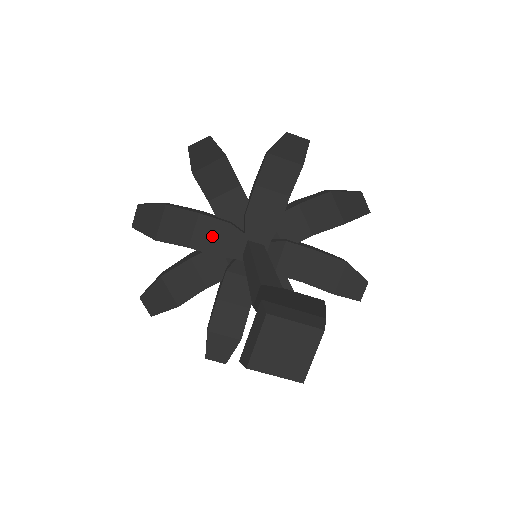
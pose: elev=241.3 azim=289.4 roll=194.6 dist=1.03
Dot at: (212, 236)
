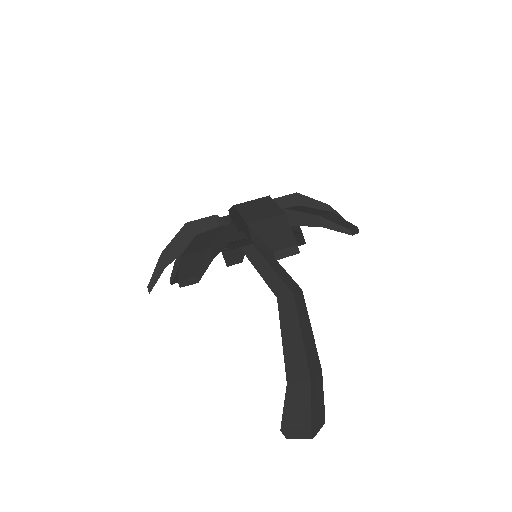
Dot at: occluded
